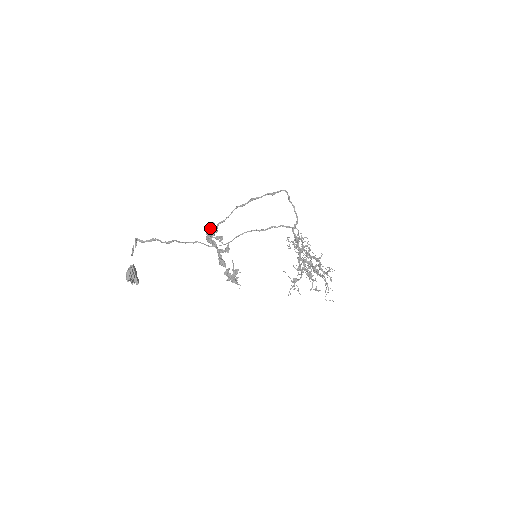
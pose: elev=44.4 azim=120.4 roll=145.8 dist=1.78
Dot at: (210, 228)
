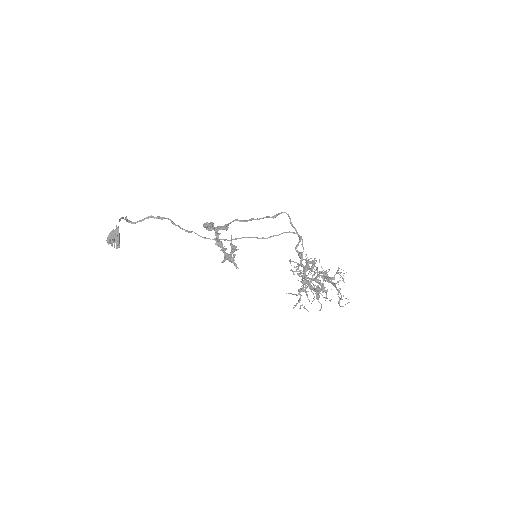
Dot at: occluded
